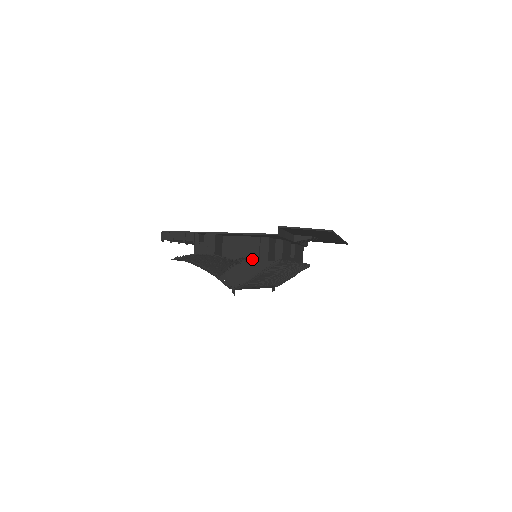
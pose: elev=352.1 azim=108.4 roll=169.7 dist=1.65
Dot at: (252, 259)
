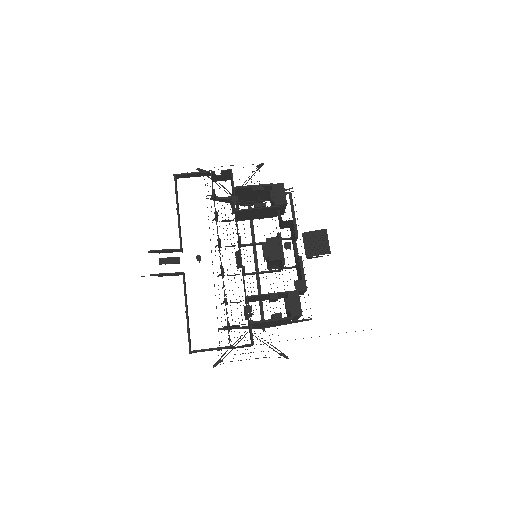
Dot at: occluded
